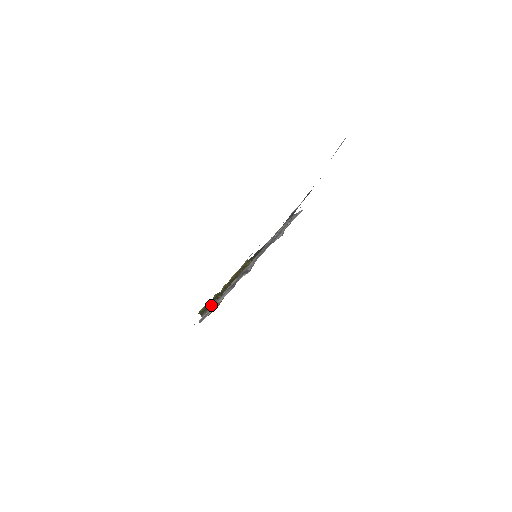
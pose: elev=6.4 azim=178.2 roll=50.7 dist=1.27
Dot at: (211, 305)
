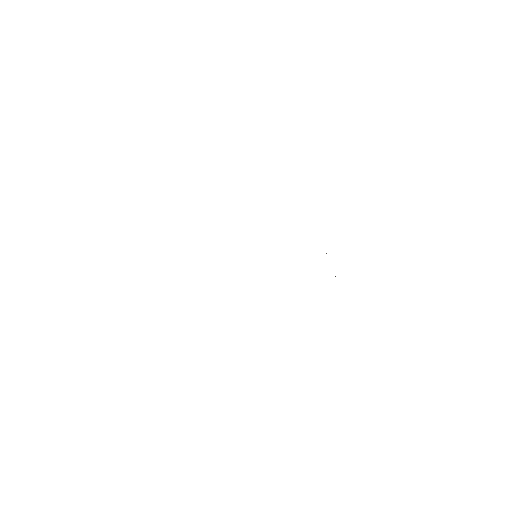
Dot at: occluded
